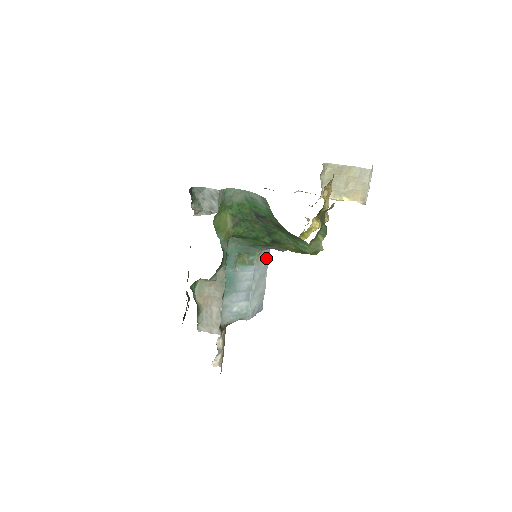
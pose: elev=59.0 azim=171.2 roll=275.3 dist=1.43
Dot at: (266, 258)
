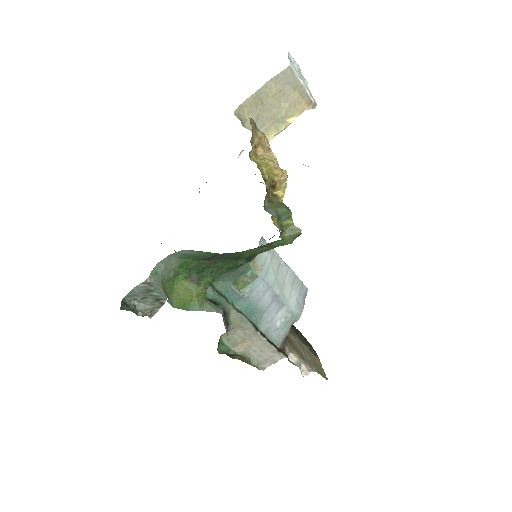
Dot at: (266, 251)
